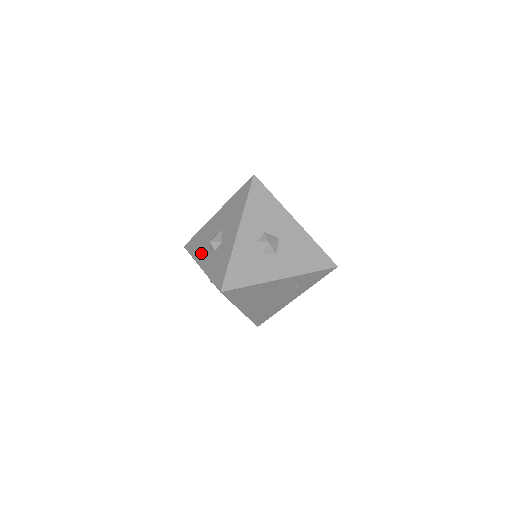
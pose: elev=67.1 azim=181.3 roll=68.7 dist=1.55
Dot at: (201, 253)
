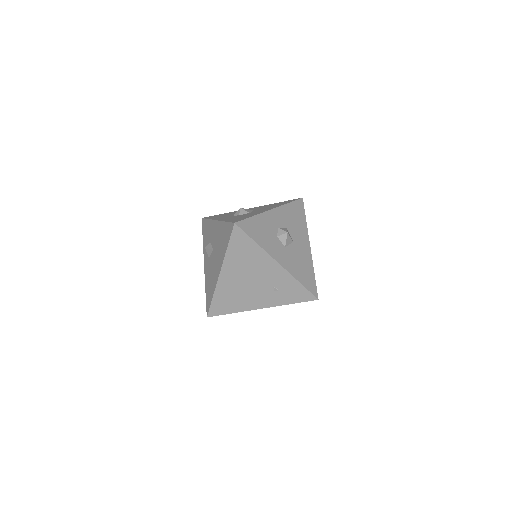
Dot at: (222, 217)
